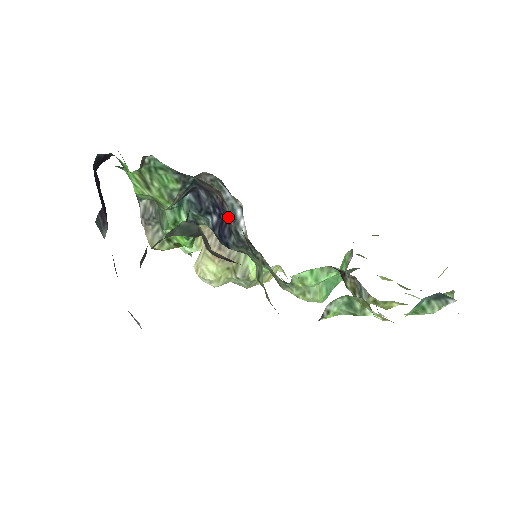
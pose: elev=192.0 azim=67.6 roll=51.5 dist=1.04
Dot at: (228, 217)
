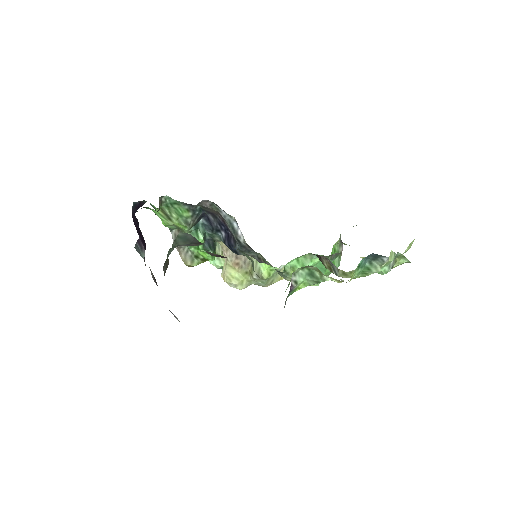
Dot at: (230, 230)
